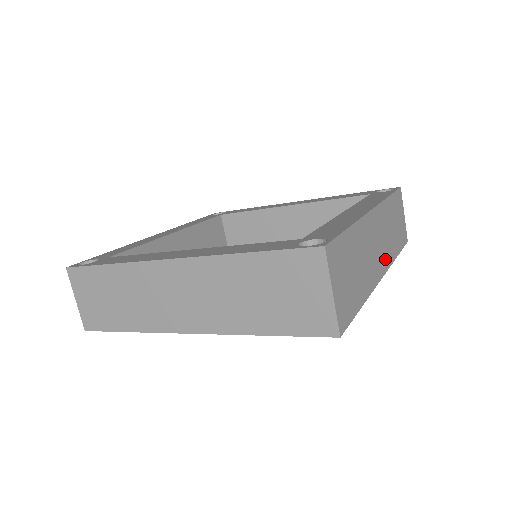
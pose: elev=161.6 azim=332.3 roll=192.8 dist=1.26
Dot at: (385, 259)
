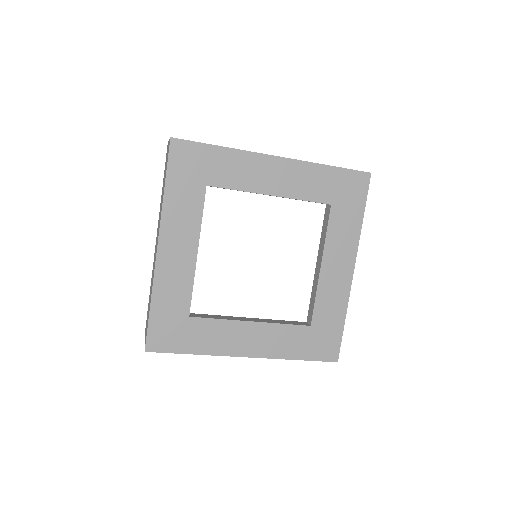
Dot at: occluded
